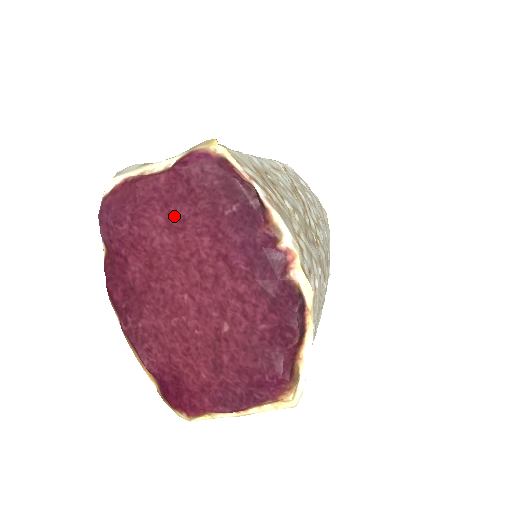
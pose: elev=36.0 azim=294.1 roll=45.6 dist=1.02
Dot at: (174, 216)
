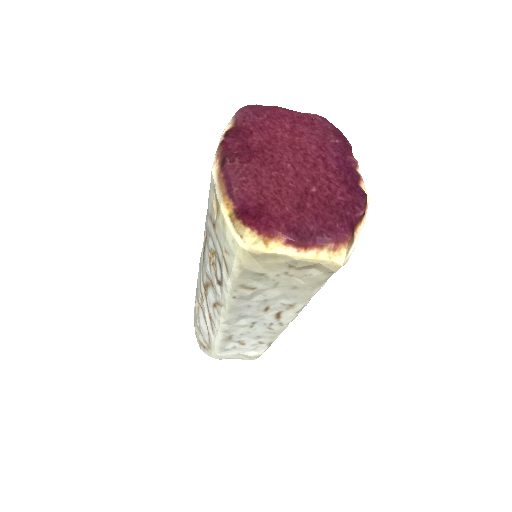
Dot at: (297, 129)
